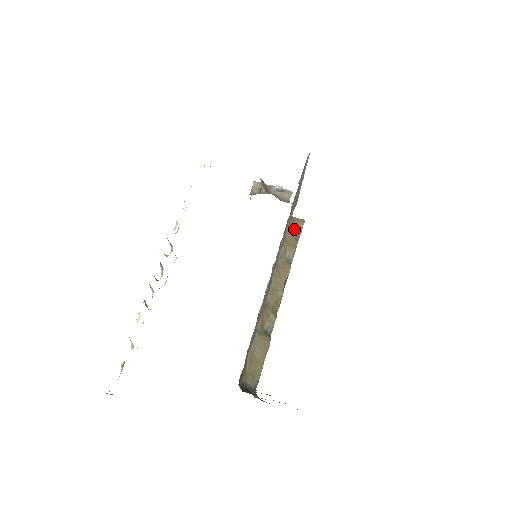
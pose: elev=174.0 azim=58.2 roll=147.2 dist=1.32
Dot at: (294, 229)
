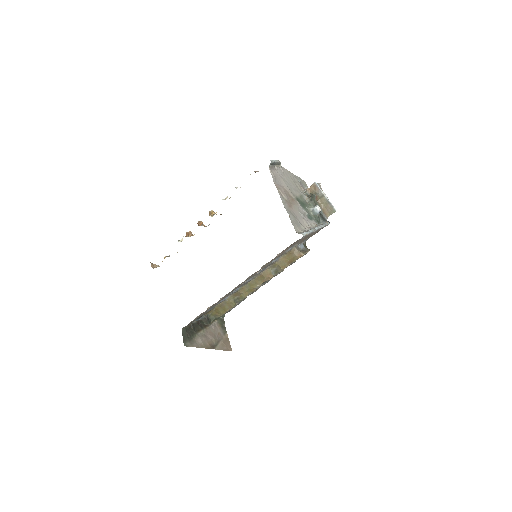
Dot at: (290, 257)
